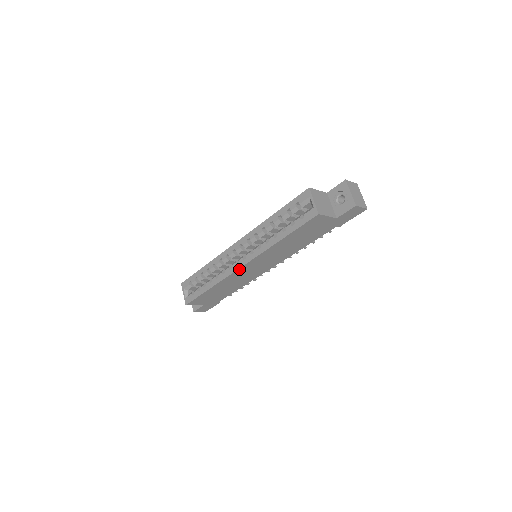
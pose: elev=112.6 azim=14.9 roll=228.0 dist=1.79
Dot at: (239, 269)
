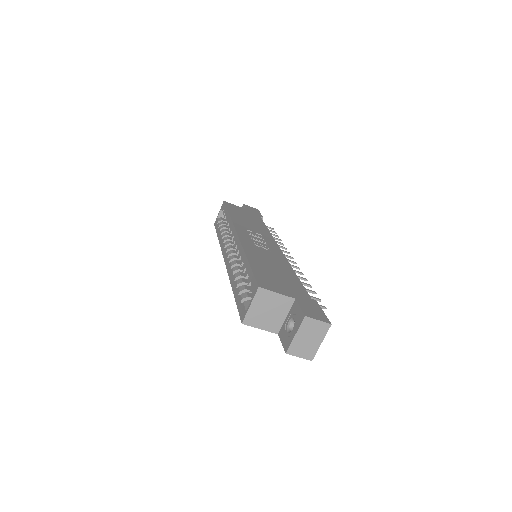
Dot at: occluded
